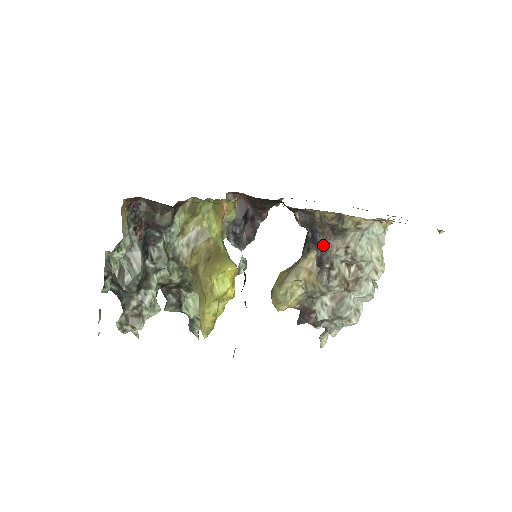
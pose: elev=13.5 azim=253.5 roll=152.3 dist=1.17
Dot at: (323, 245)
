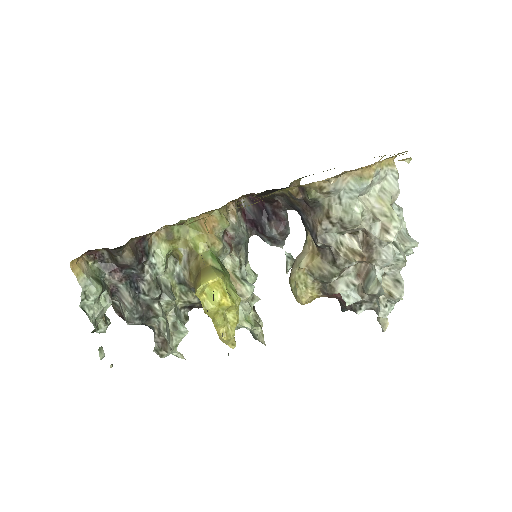
Dot at: (309, 223)
